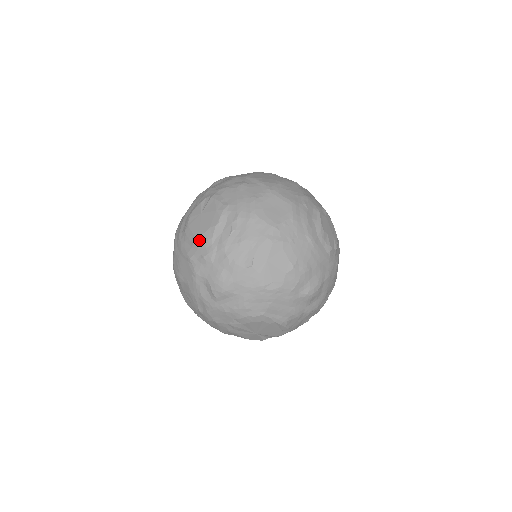
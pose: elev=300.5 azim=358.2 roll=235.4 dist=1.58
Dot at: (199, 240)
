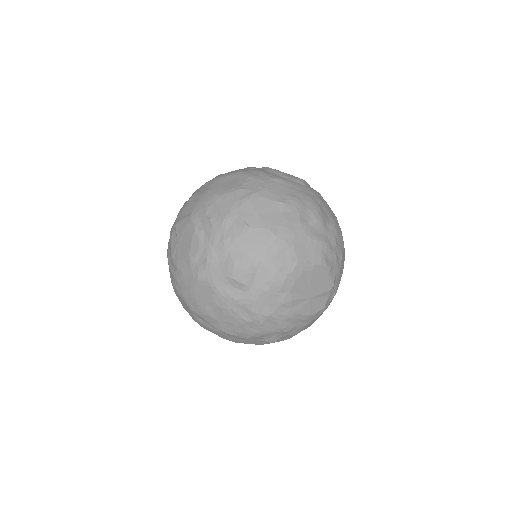
Dot at: (192, 256)
